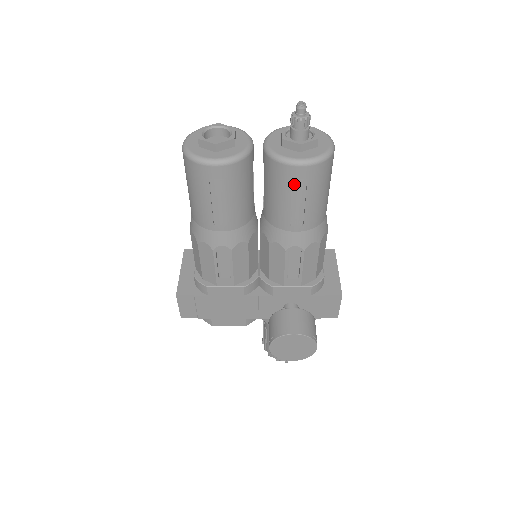
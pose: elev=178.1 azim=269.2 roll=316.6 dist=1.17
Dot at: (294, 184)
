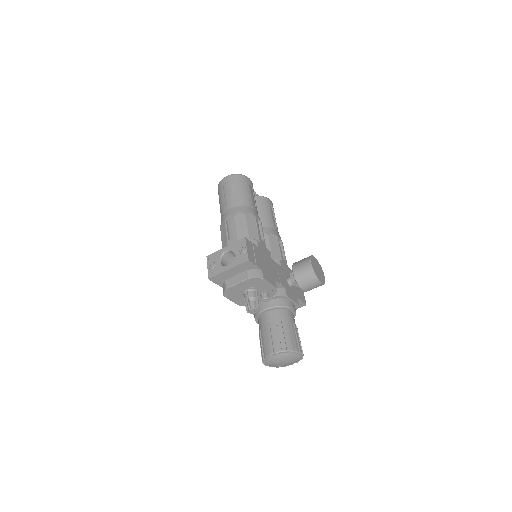
Dot at: (270, 208)
